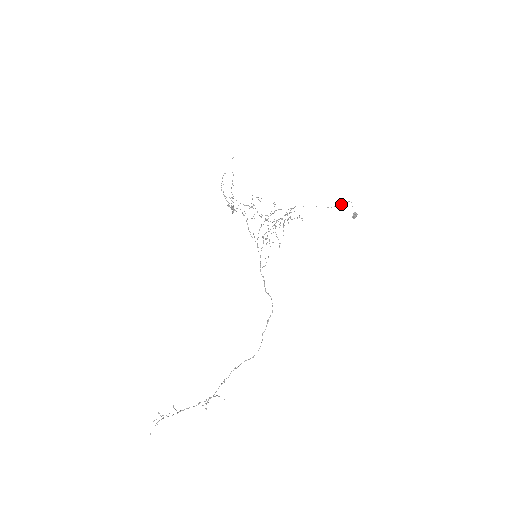
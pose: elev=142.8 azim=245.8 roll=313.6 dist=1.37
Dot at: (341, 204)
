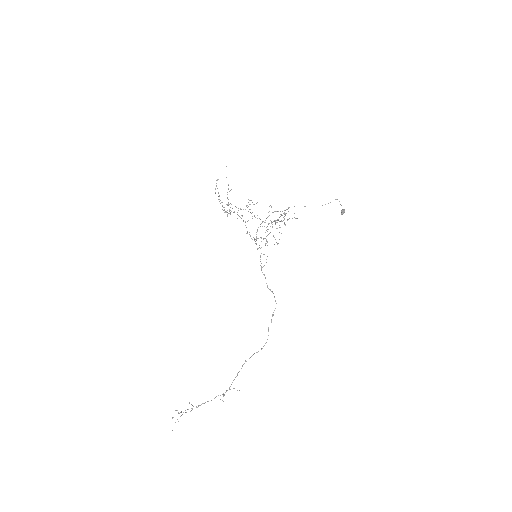
Dot at: (330, 202)
